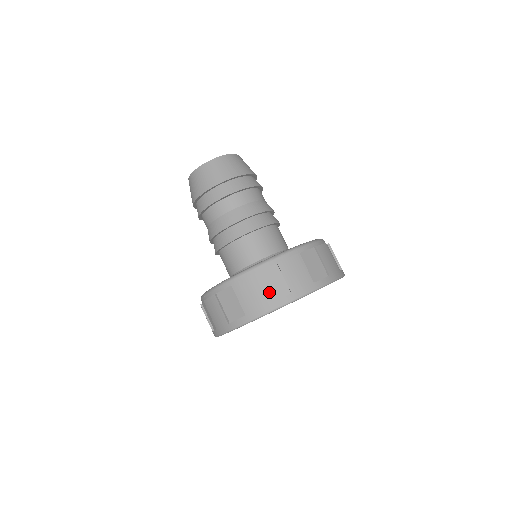
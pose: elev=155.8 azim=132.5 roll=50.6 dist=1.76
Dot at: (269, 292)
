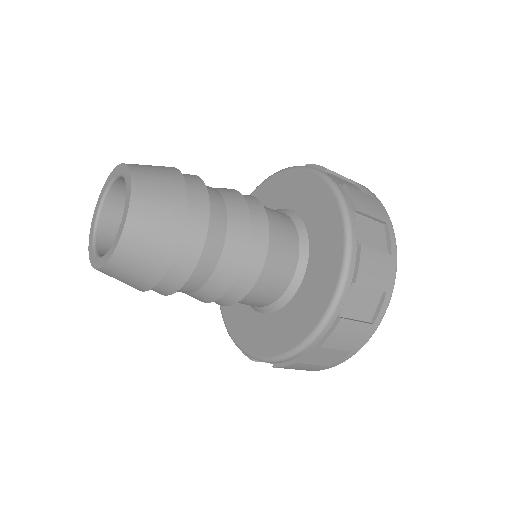
Dot at: (364, 314)
